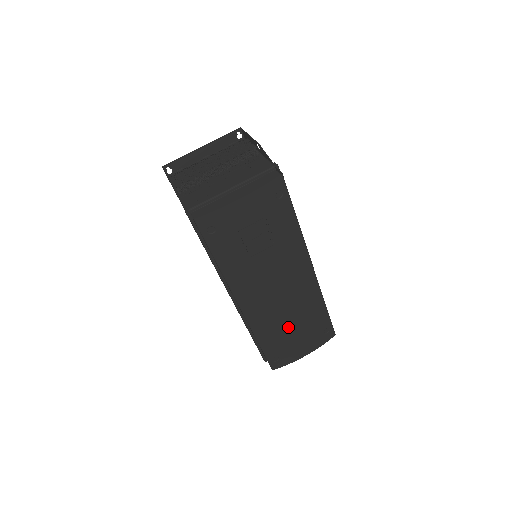
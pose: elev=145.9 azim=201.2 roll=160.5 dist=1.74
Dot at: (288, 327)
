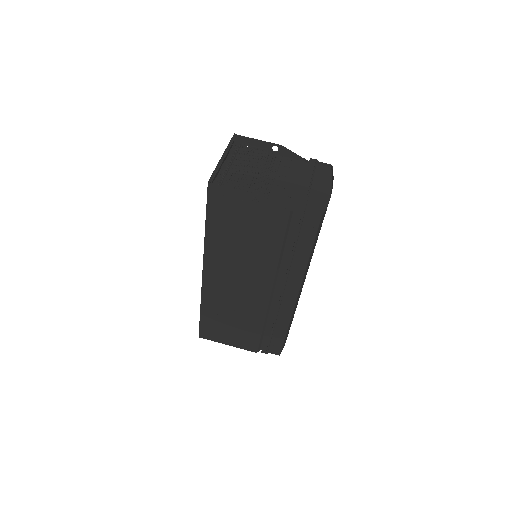
Dot at: occluded
